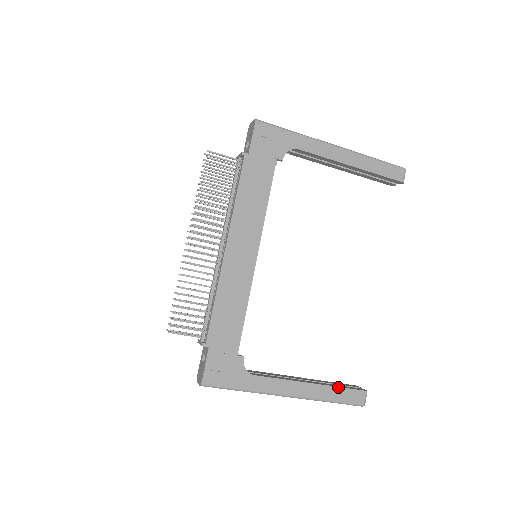
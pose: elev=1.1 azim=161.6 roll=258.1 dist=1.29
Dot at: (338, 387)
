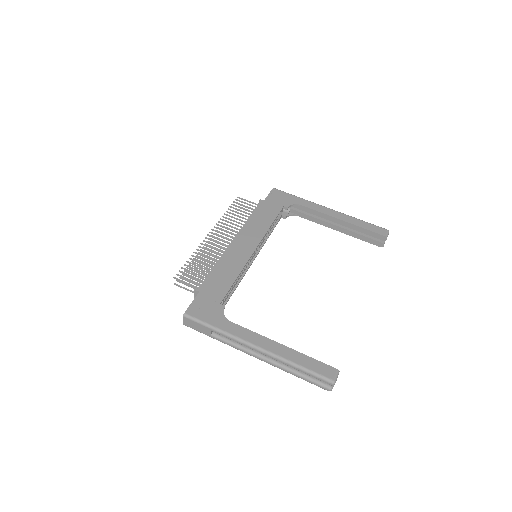
Dot at: (307, 356)
